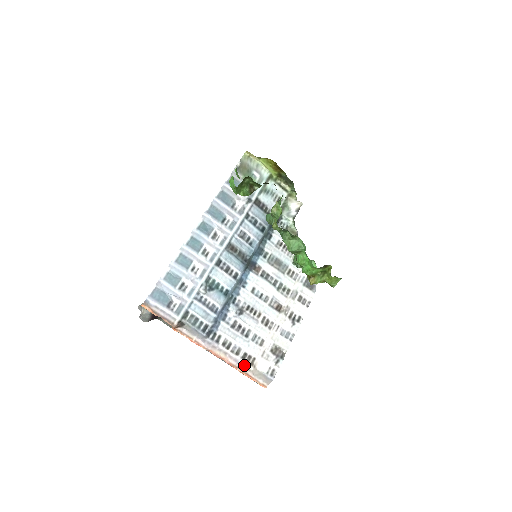
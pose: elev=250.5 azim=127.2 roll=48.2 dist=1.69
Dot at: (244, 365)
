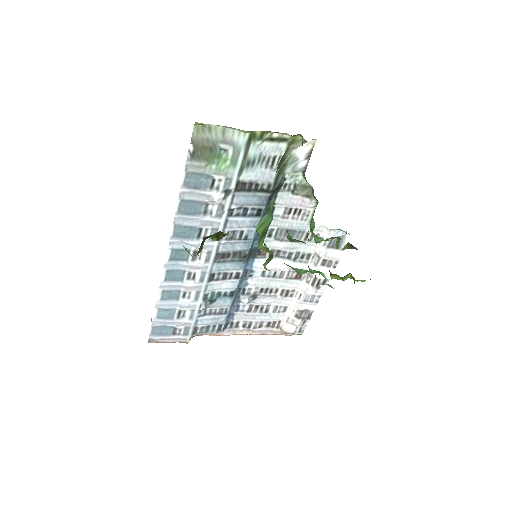
Dot at: (270, 330)
